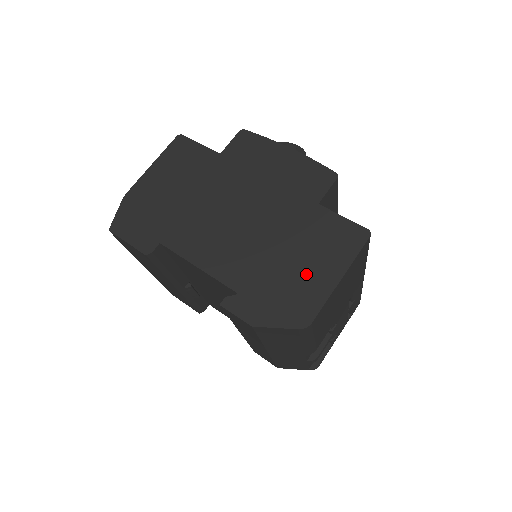
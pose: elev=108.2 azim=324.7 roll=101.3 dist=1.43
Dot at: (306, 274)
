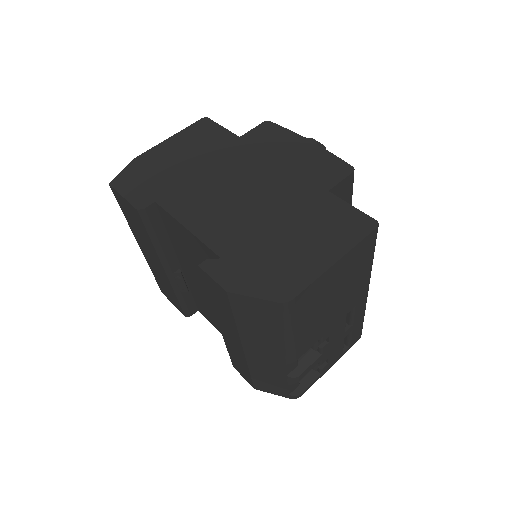
Dot at: (299, 251)
